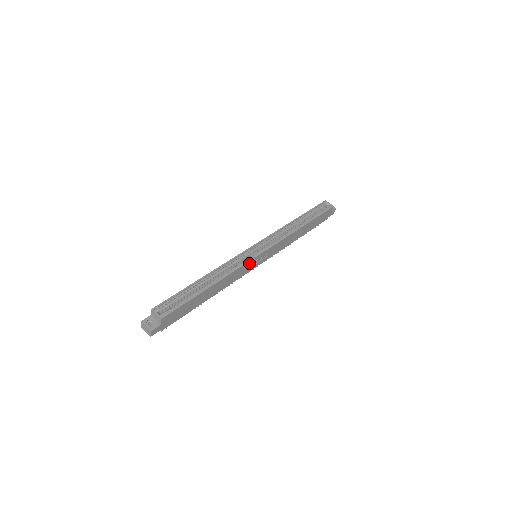
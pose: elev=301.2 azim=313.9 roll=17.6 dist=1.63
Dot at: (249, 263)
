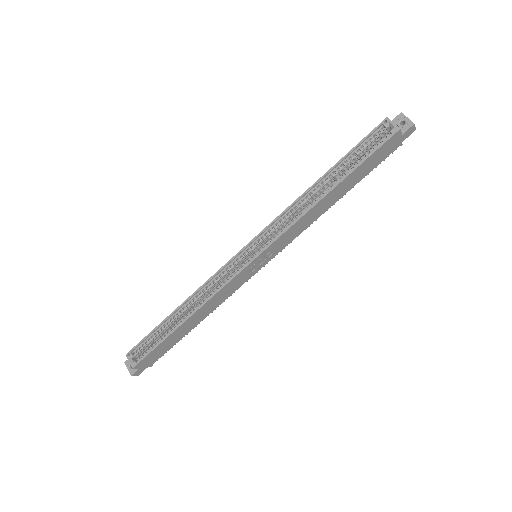
Dot at: (237, 277)
